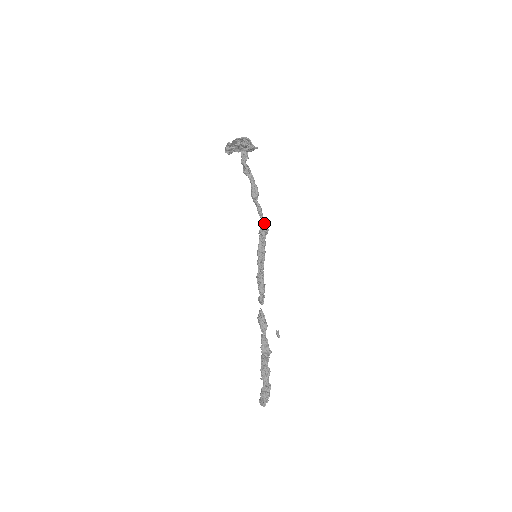
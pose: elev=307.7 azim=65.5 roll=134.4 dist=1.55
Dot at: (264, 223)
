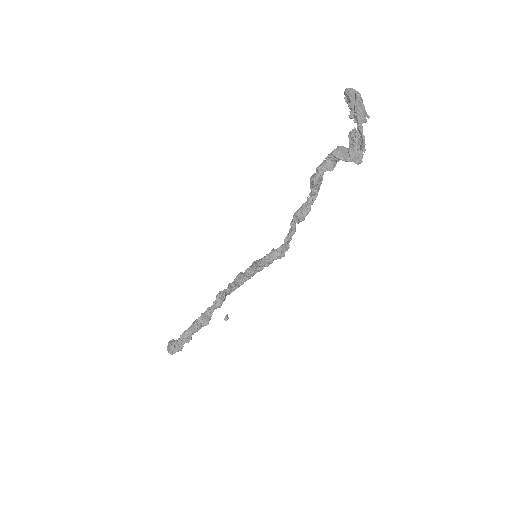
Dot at: (284, 248)
